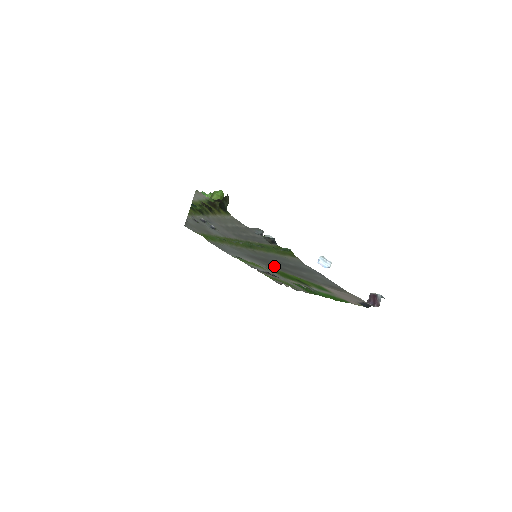
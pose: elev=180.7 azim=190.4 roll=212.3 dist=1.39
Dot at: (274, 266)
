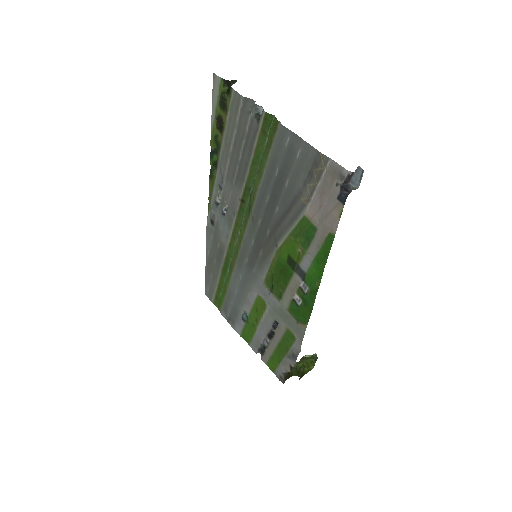
Dot at: (268, 241)
